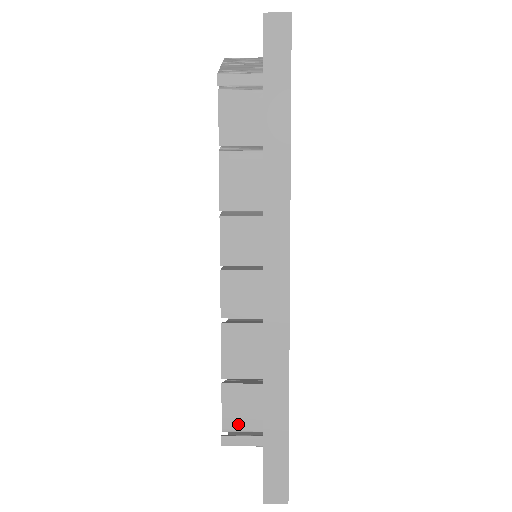
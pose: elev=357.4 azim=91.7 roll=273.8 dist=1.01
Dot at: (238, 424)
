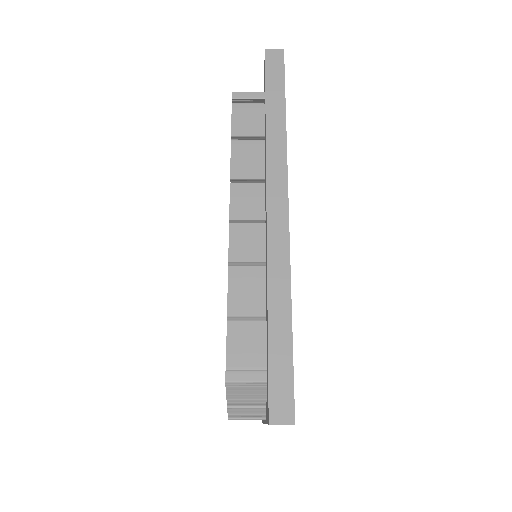
Dot at: (242, 362)
